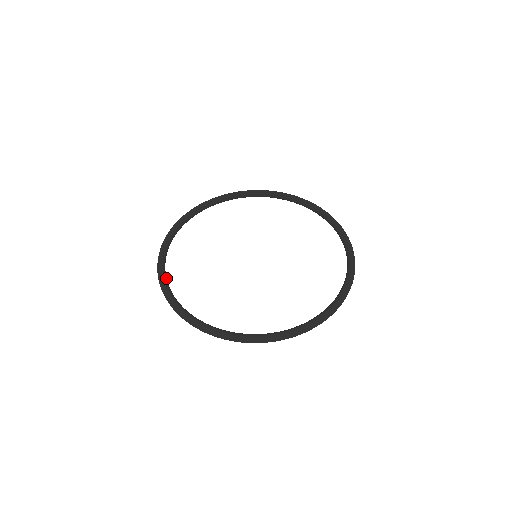
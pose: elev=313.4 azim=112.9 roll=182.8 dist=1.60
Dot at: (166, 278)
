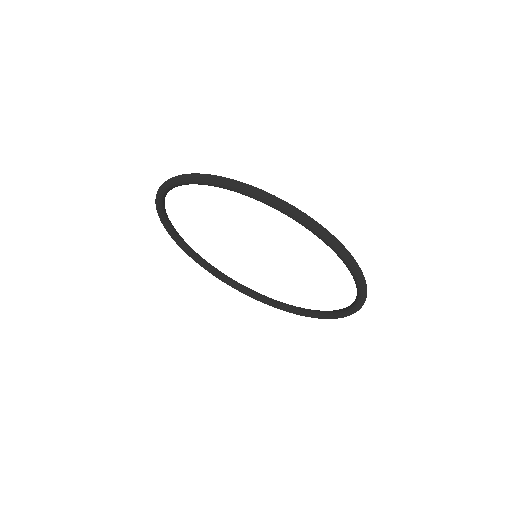
Dot at: (164, 203)
